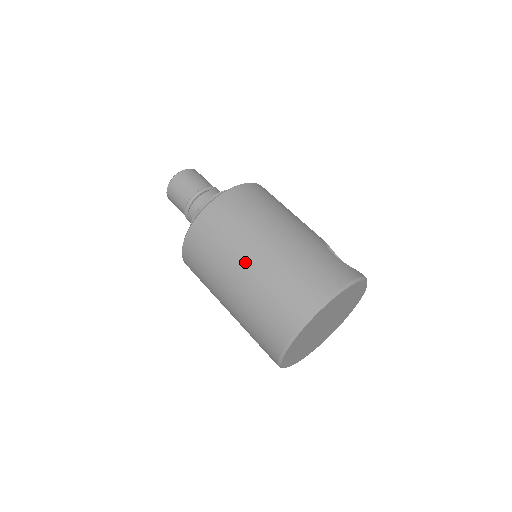
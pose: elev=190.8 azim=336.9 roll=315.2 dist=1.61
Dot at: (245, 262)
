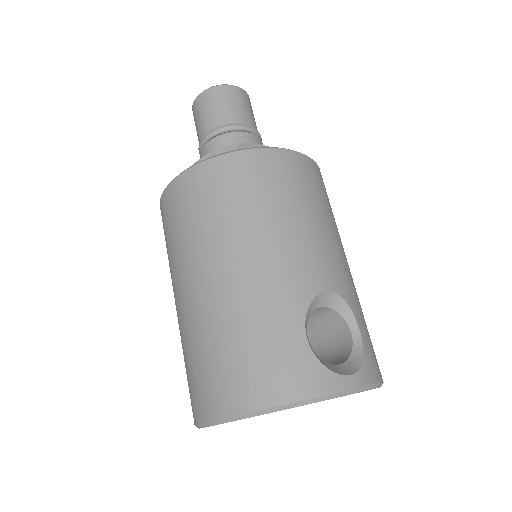
Dot at: (181, 290)
